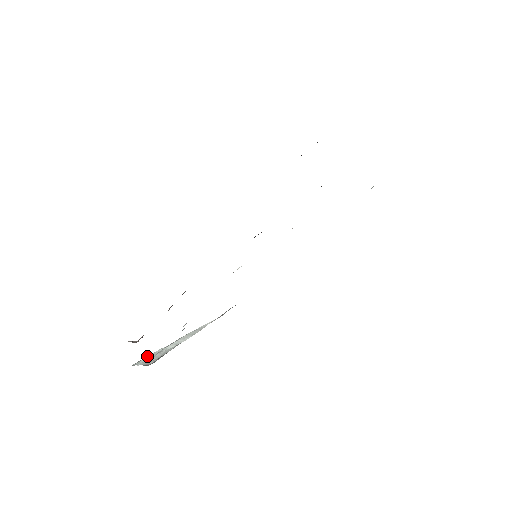
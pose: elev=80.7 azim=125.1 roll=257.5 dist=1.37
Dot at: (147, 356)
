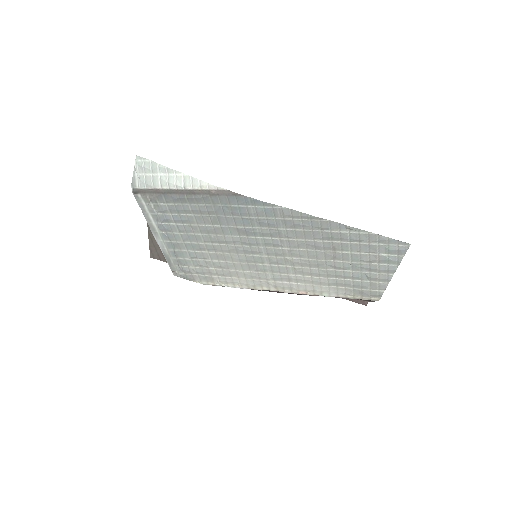
Dot at: (150, 162)
